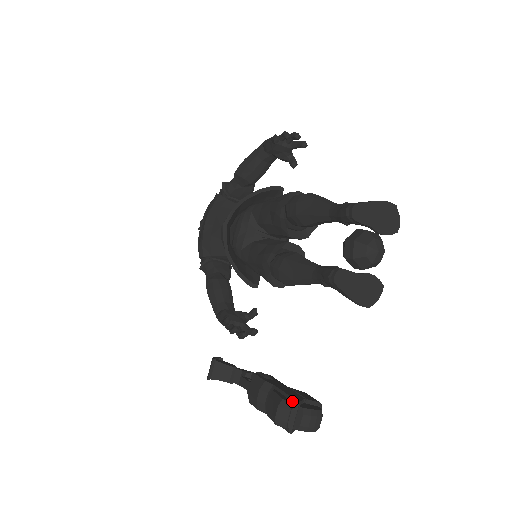
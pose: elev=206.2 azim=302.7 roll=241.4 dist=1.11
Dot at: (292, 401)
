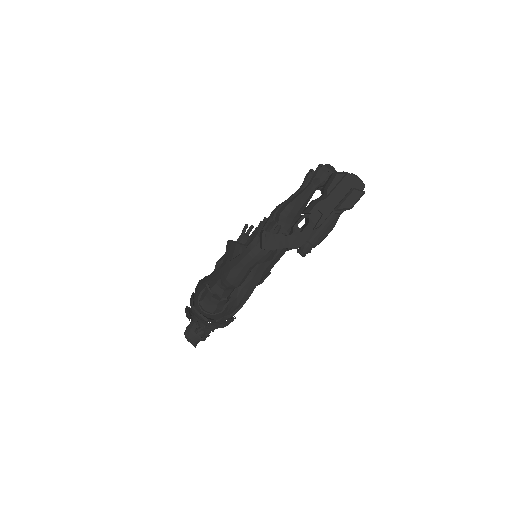
Dot at: occluded
